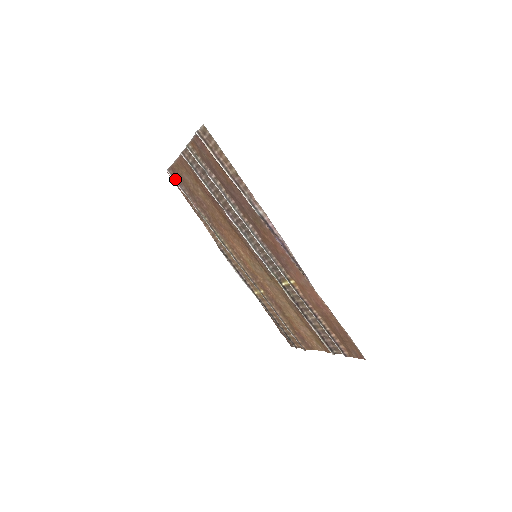
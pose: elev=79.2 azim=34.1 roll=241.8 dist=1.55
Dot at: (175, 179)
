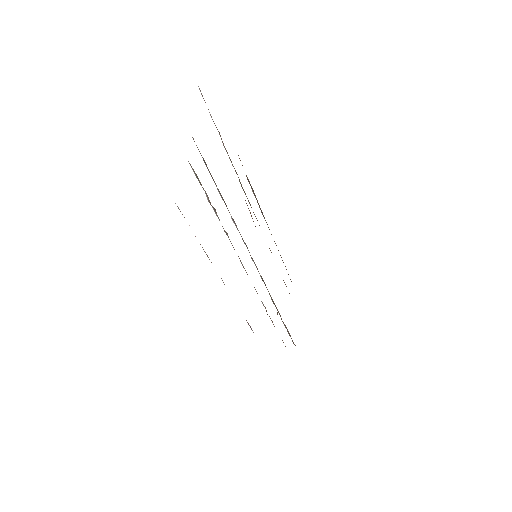
Dot at: occluded
